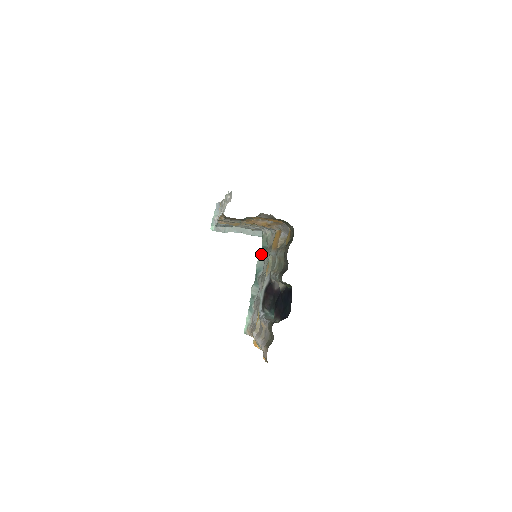
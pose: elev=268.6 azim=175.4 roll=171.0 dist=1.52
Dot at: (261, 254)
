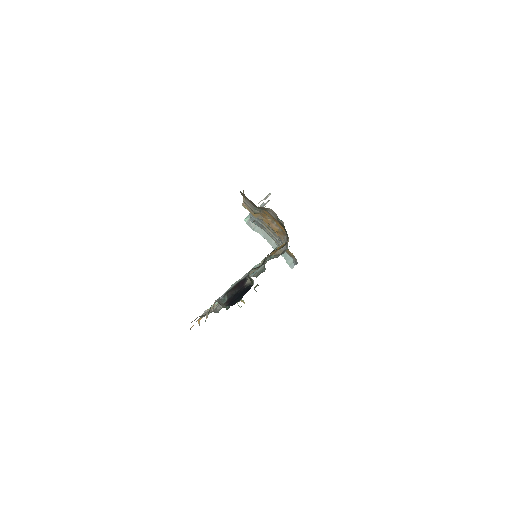
Dot at: occluded
